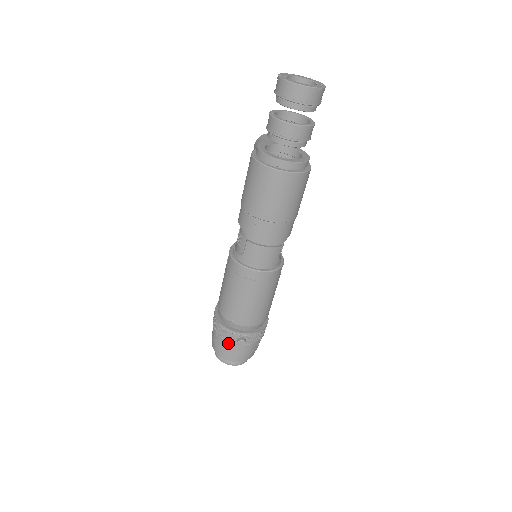
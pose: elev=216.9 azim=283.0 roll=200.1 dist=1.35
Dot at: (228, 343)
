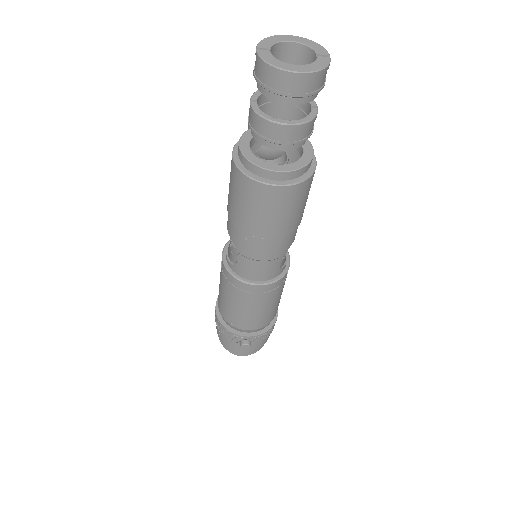
Dot at: (232, 342)
